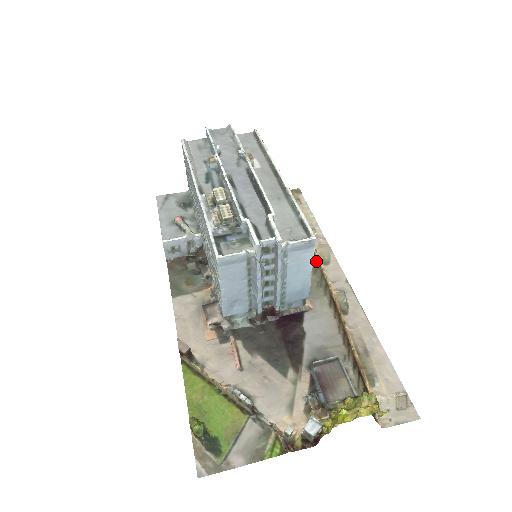
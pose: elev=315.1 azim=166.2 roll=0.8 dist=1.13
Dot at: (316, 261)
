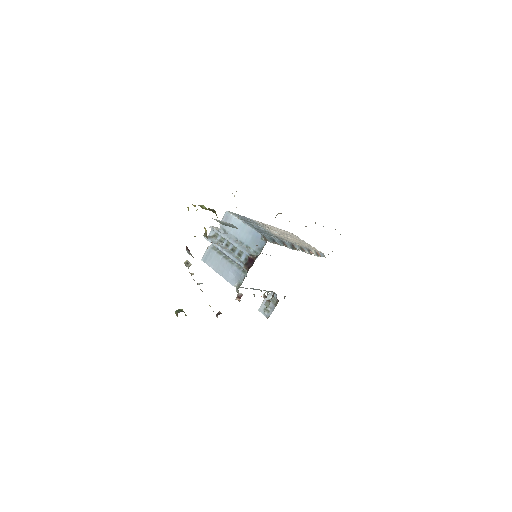
Dot at: occluded
